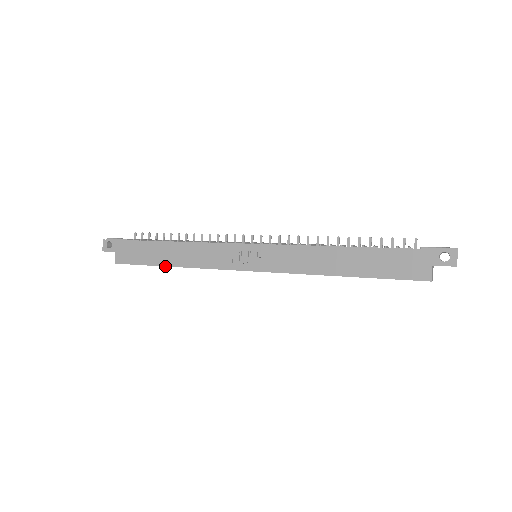
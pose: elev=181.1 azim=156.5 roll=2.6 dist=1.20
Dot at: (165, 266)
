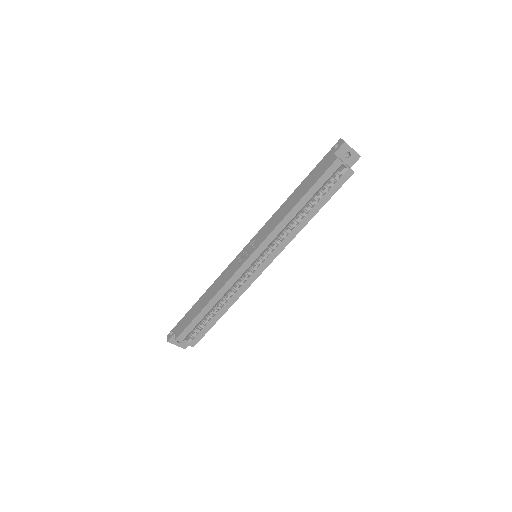
Dot at: (204, 307)
